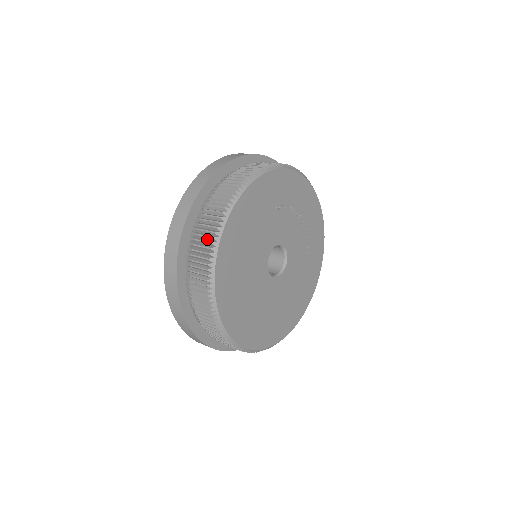
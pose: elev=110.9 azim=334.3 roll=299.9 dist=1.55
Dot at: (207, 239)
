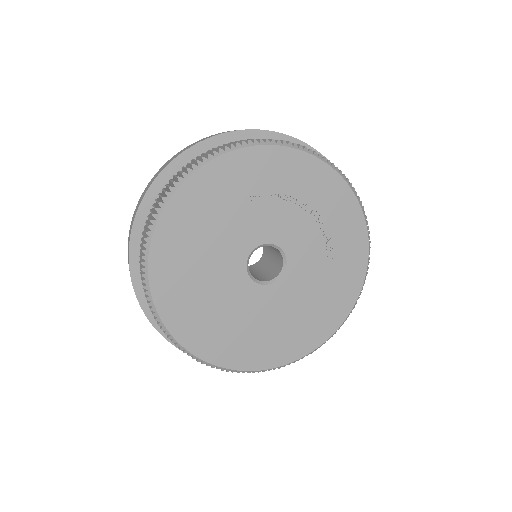
Dot at: occluded
